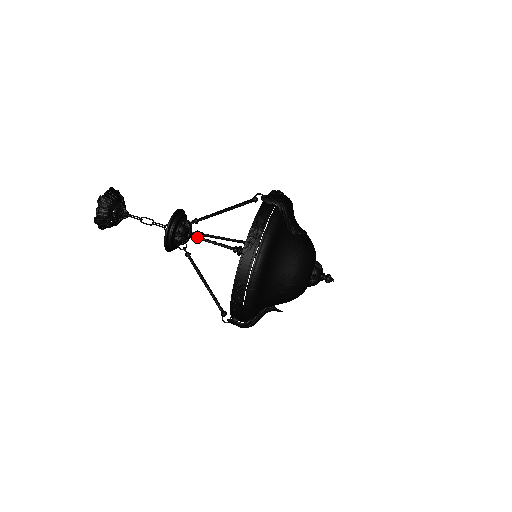
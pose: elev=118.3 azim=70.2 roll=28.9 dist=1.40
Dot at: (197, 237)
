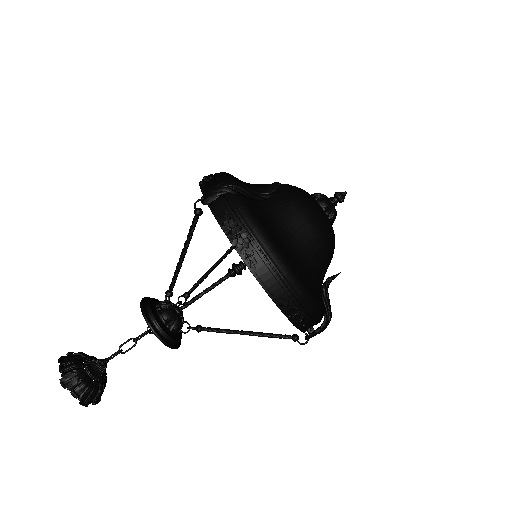
Dot at: (187, 305)
